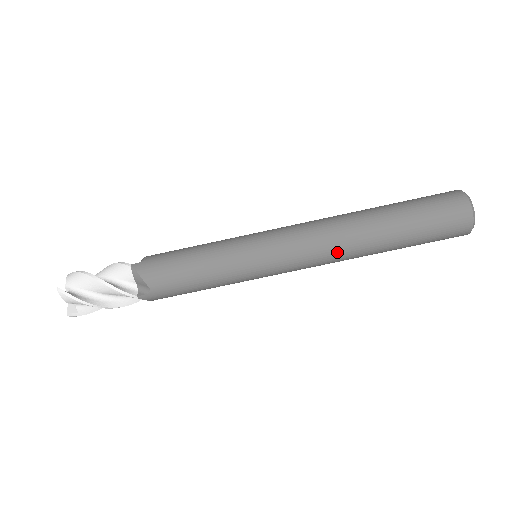
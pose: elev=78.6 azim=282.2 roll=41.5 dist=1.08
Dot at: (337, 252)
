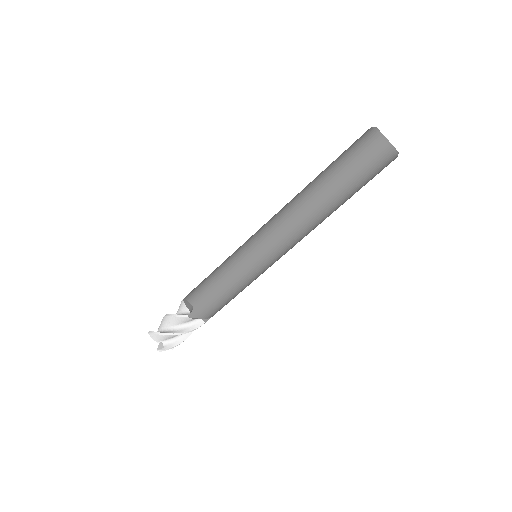
Dot at: occluded
